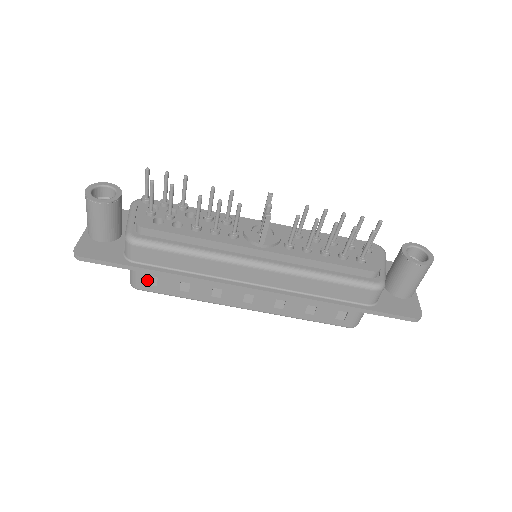
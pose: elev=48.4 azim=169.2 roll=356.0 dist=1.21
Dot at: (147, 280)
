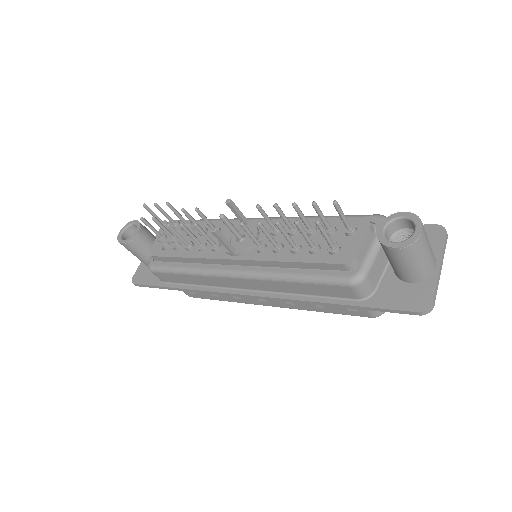
Dot at: occluded
